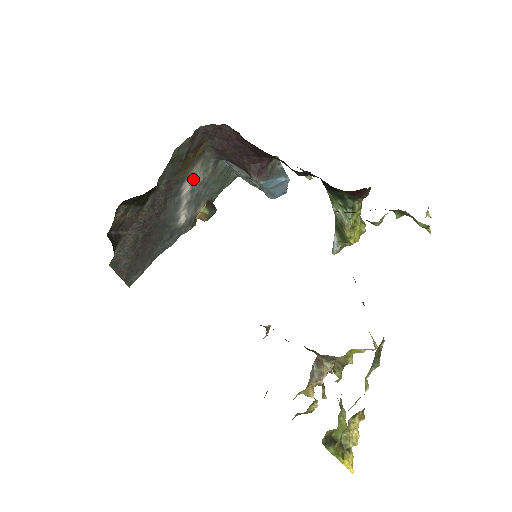
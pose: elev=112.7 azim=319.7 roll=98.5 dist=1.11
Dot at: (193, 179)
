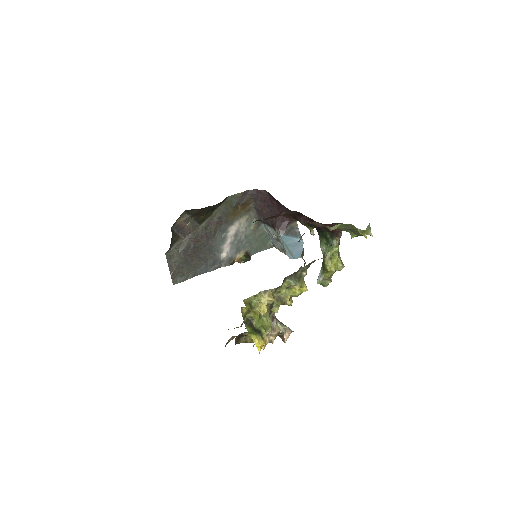
Dot at: (238, 226)
